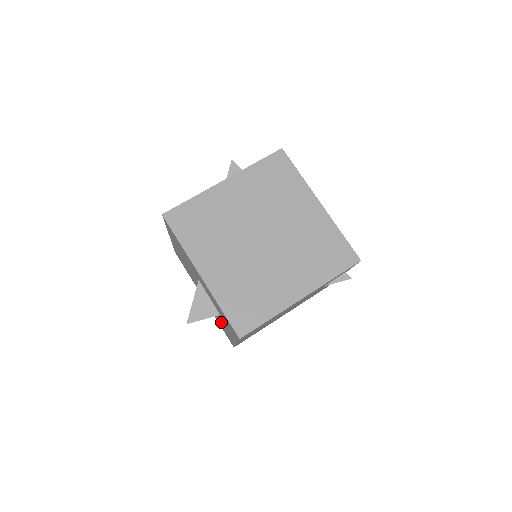
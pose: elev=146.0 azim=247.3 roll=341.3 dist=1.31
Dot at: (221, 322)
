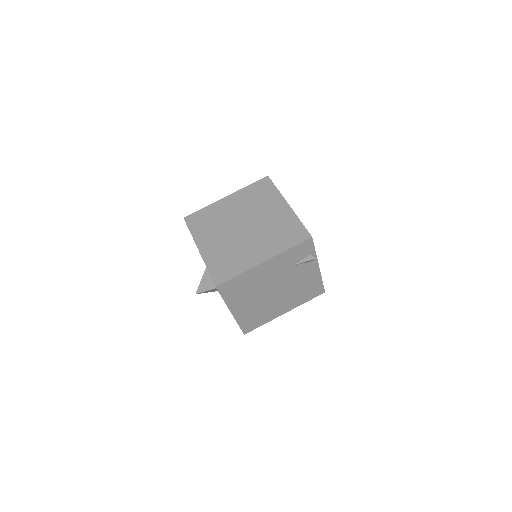
Dot at: occluded
